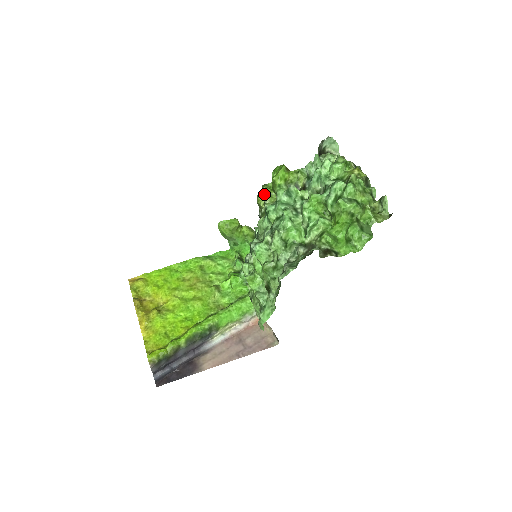
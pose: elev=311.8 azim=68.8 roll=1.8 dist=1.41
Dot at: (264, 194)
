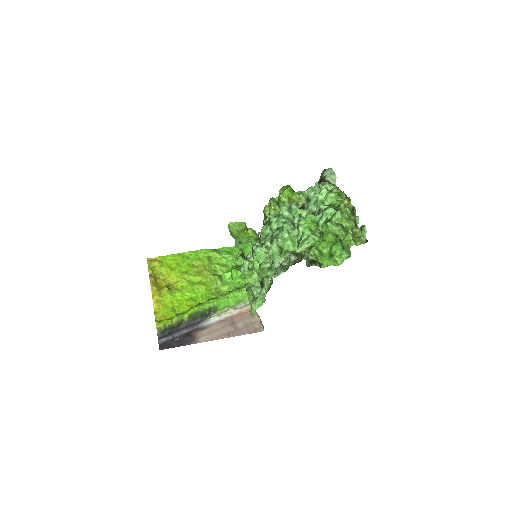
Dot at: (270, 206)
